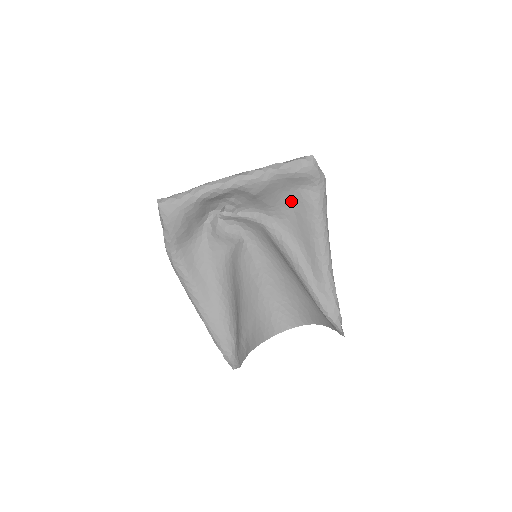
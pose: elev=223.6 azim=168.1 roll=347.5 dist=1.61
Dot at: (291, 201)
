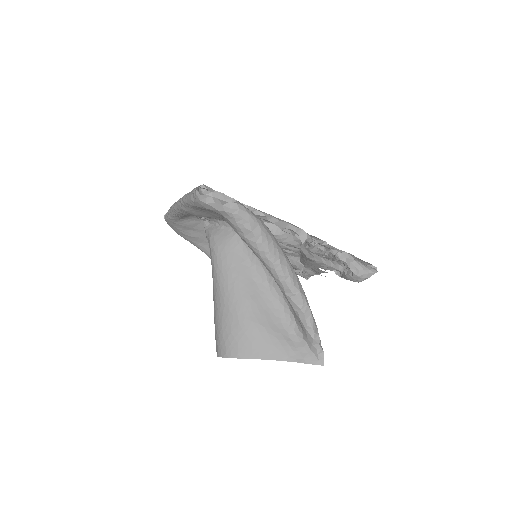
Dot at: occluded
